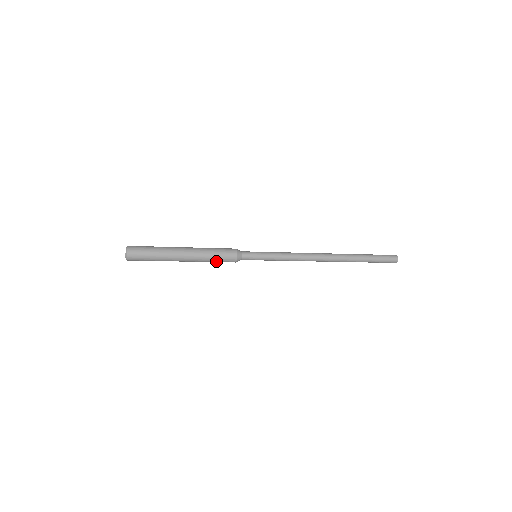
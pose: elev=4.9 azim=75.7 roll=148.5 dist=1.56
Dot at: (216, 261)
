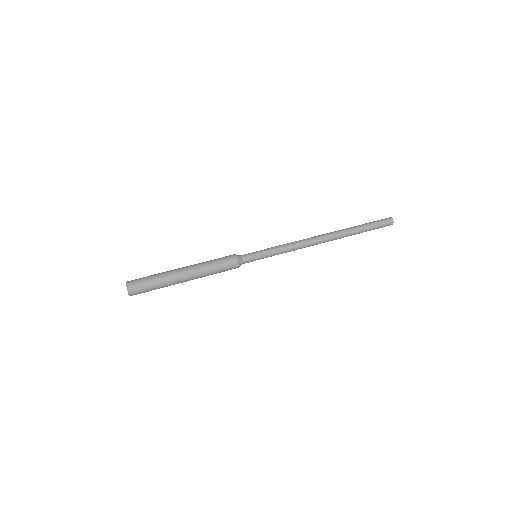
Dot at: (218, 272)
